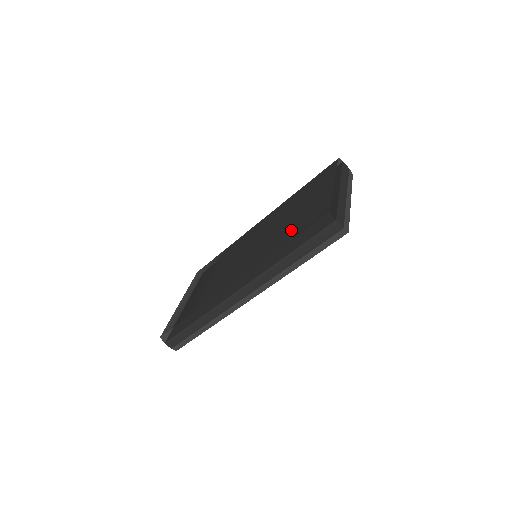
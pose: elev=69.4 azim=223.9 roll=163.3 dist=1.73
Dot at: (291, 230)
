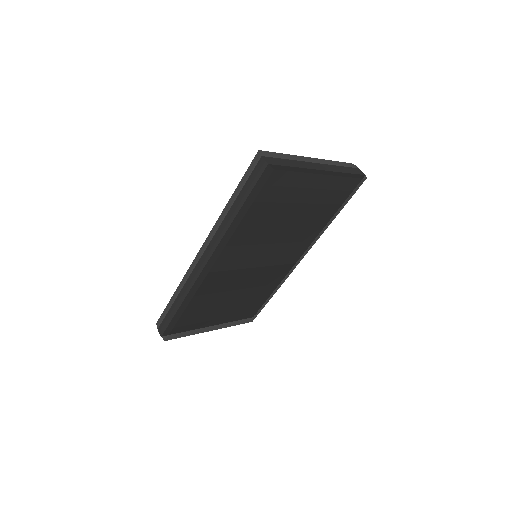
Dot at: occluded
